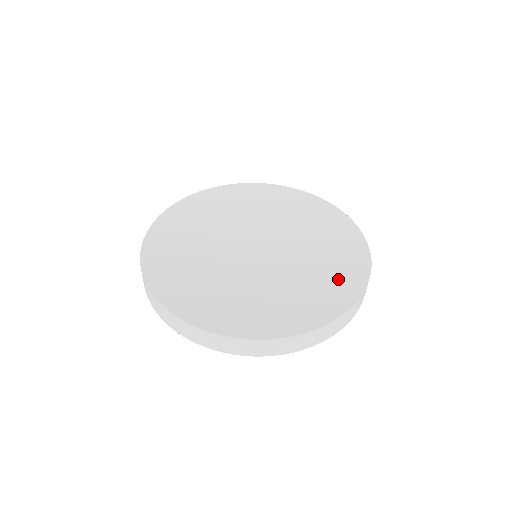
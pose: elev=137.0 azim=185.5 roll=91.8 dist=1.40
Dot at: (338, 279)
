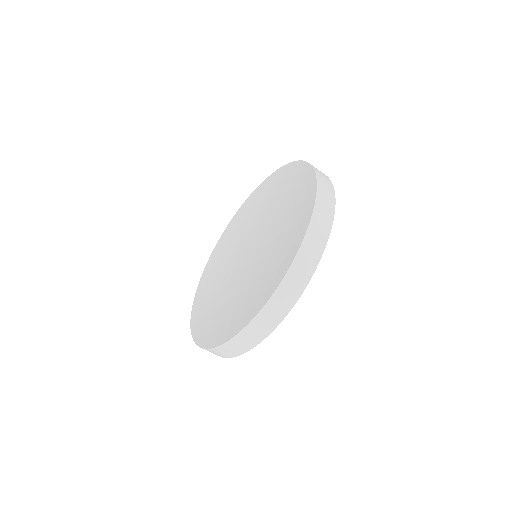
Dot at: (299, 211)
